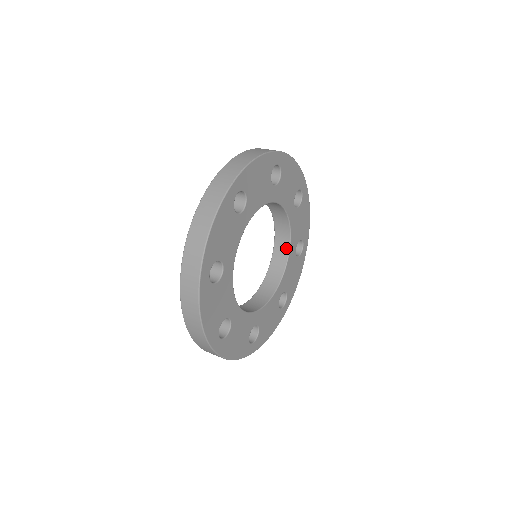
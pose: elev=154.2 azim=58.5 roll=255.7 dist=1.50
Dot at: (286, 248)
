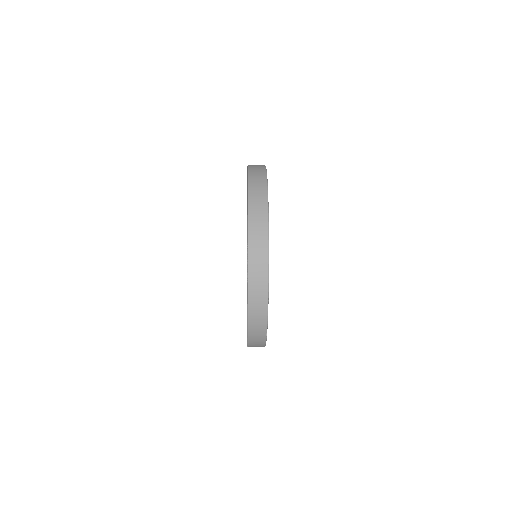
Dot at: occluded
